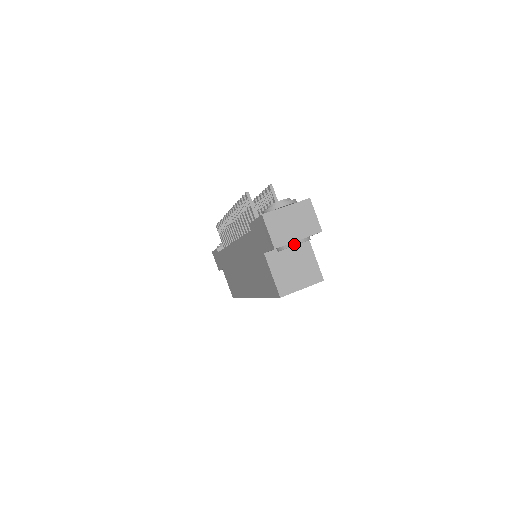
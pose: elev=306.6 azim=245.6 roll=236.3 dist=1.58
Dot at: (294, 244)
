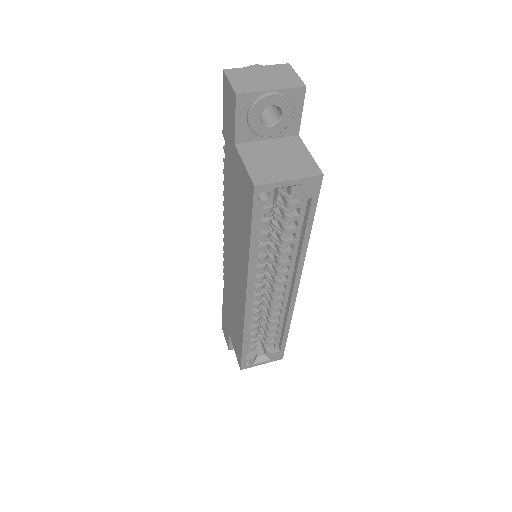
Dot at: (265, 94)
